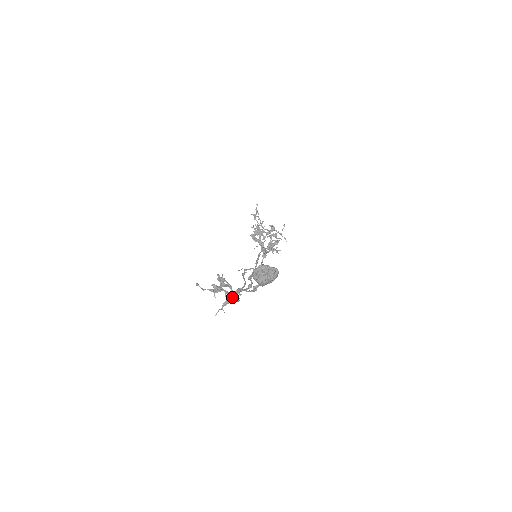
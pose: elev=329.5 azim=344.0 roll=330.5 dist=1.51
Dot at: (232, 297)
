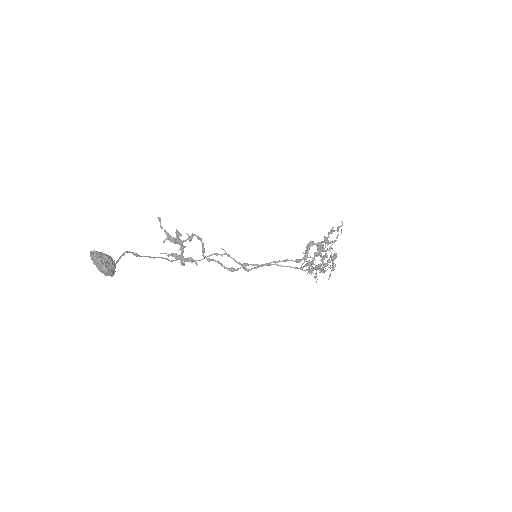
Dot at: (183, 257)
